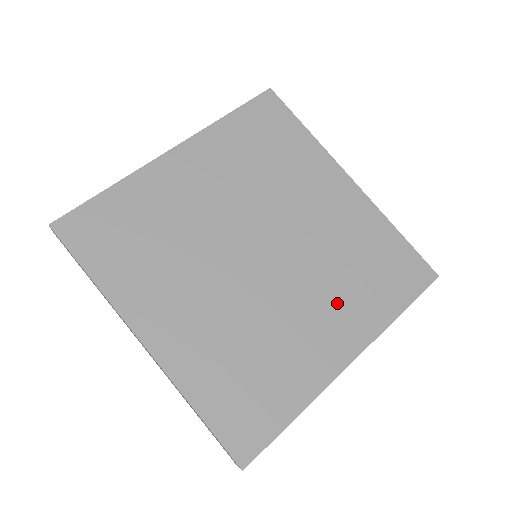
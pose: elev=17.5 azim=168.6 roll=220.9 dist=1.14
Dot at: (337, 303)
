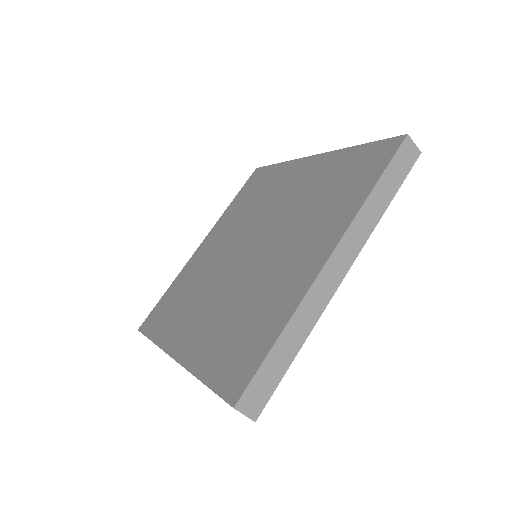
Dot at: (310, 230)
